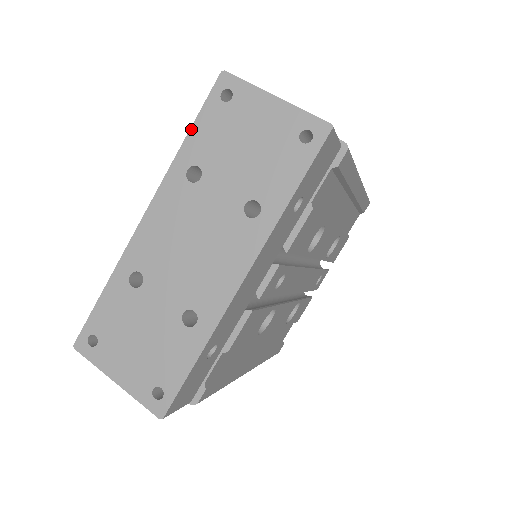
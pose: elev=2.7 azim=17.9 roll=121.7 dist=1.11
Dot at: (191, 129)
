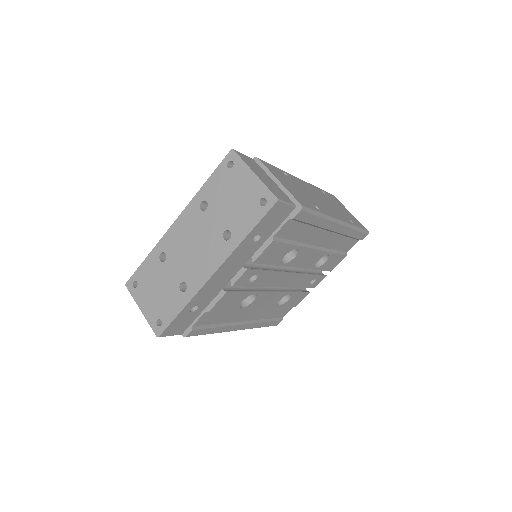
Dot at: (208, 179)
